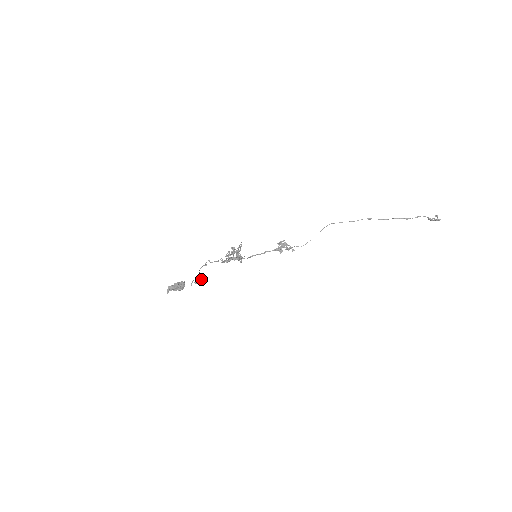
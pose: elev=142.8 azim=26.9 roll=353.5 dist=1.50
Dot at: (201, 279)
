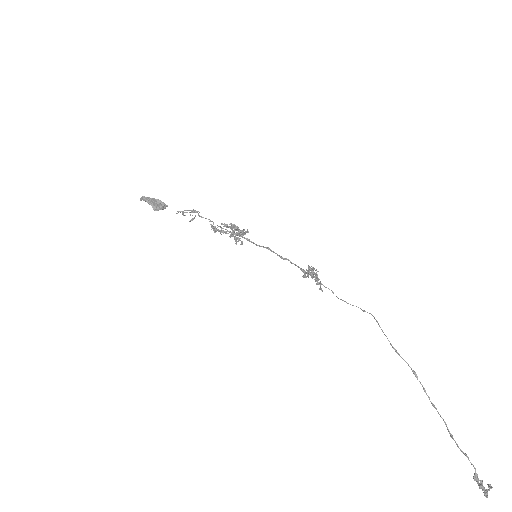
Dot at: (194, 217)
